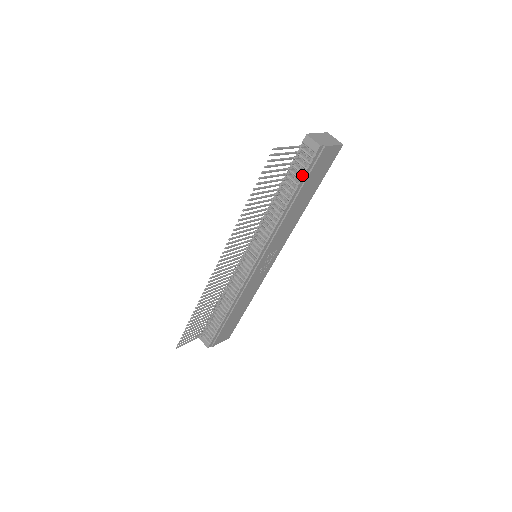
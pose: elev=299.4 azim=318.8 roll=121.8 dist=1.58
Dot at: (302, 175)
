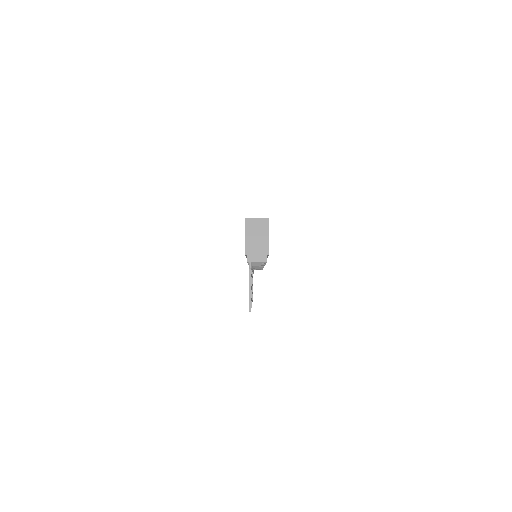
Dot at: (264, 263)
